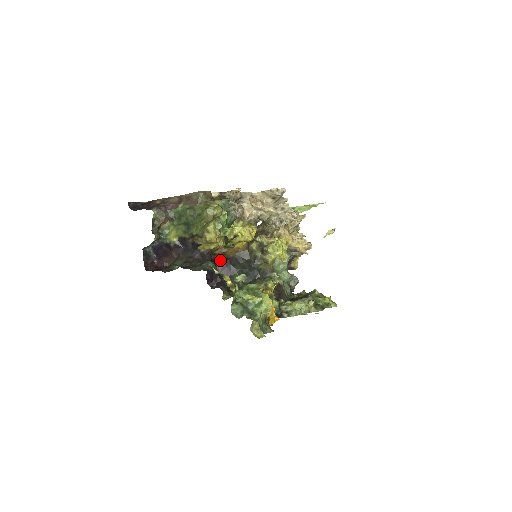
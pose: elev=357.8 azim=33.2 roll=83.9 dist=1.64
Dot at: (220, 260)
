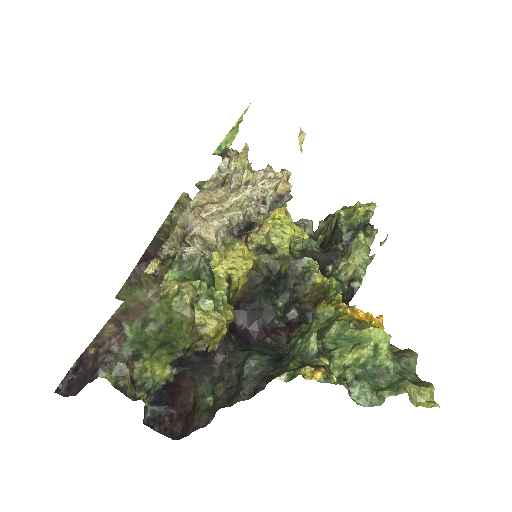
Dot at: occluded
